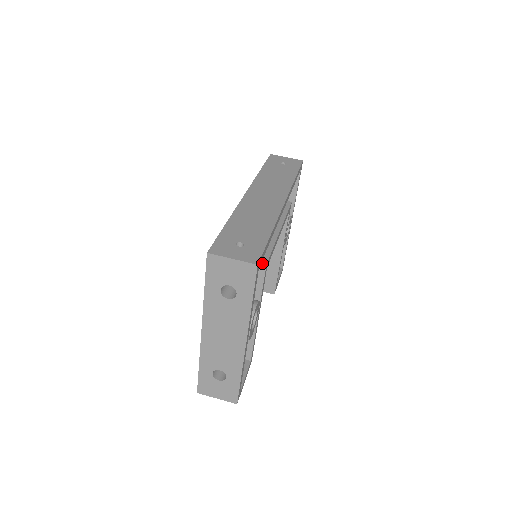
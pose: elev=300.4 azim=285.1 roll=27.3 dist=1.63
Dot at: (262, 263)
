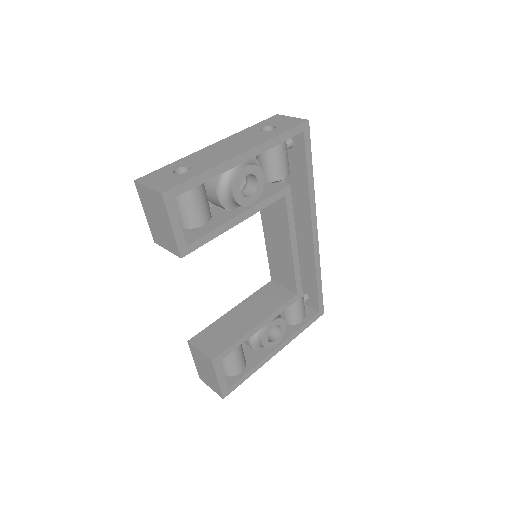
Dot at: (287, 184)
